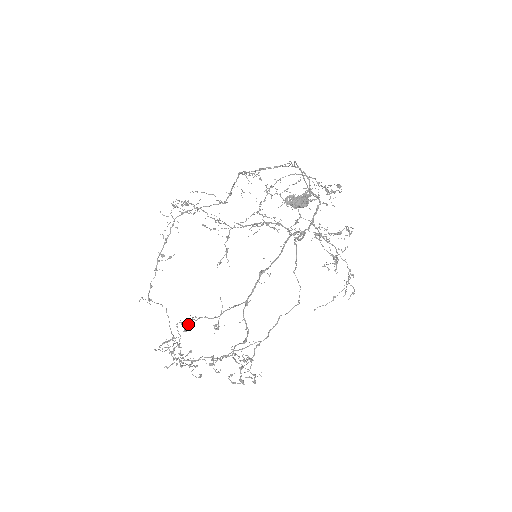
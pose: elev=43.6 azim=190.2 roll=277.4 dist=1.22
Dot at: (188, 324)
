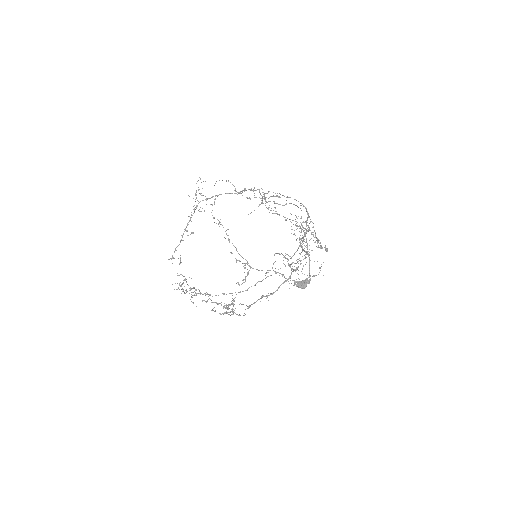
Dot at: (207, 301)
